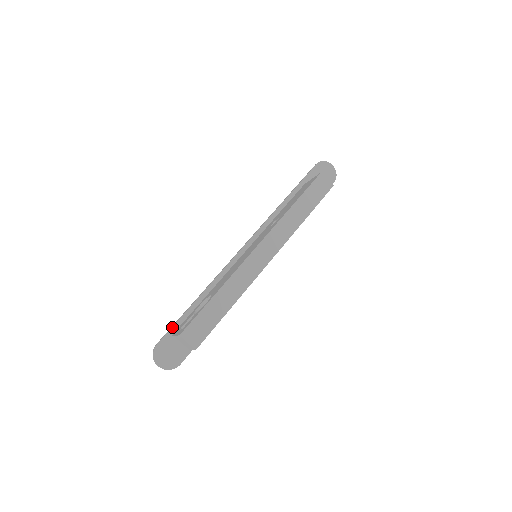
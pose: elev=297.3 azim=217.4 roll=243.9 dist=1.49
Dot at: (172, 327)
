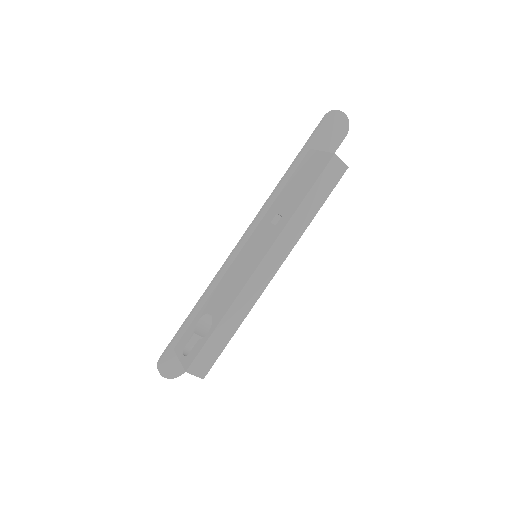
Dot at: (173, 341)
